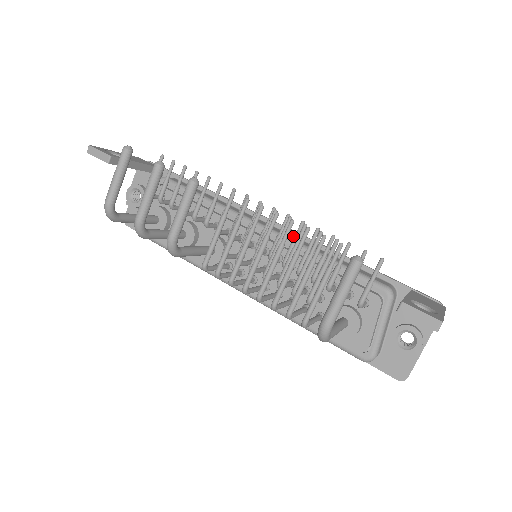
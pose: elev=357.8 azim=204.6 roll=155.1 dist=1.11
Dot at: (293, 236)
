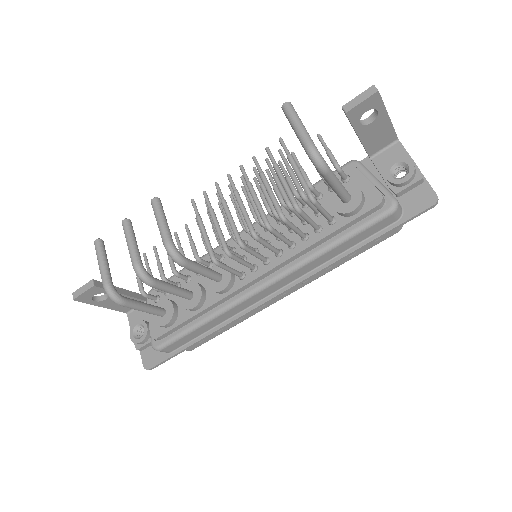
Dot at: occluded
